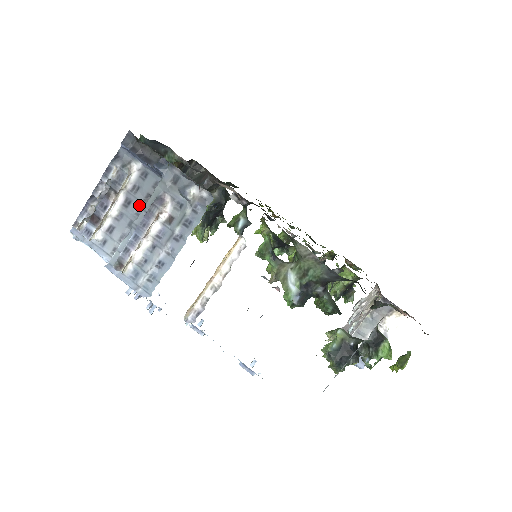
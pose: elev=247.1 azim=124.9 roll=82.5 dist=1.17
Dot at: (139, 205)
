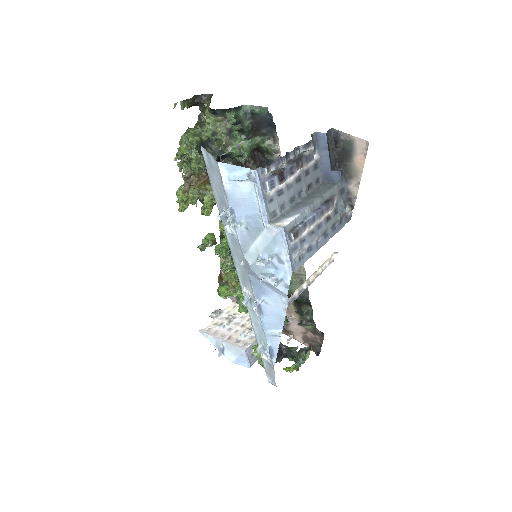
Dot at: (304, 187)
